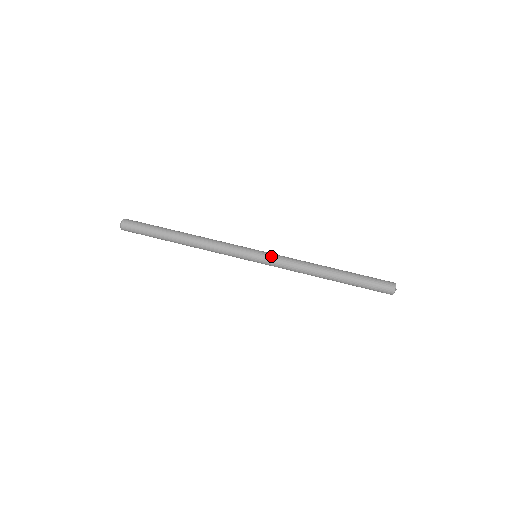
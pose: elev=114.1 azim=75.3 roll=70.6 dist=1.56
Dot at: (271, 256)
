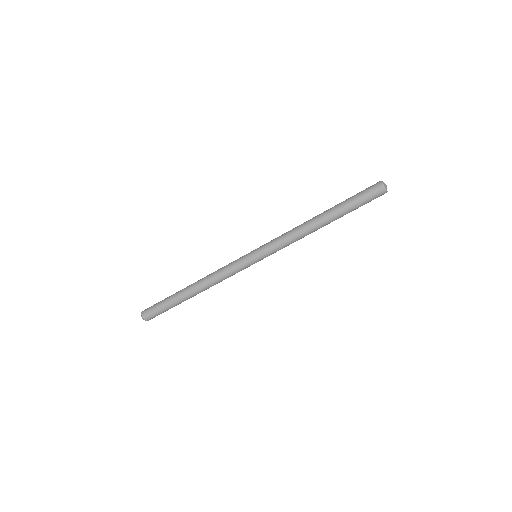
Dot at: (270, 253)
